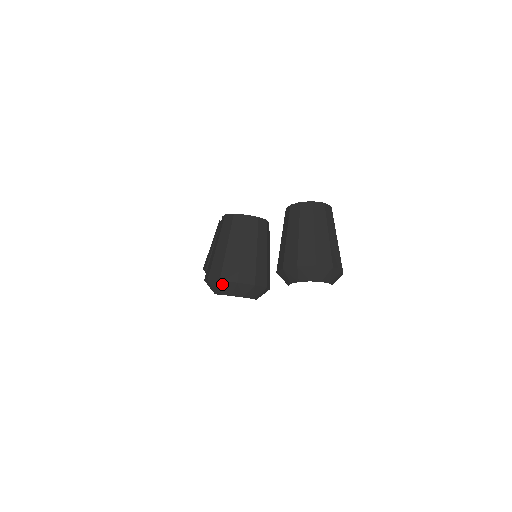
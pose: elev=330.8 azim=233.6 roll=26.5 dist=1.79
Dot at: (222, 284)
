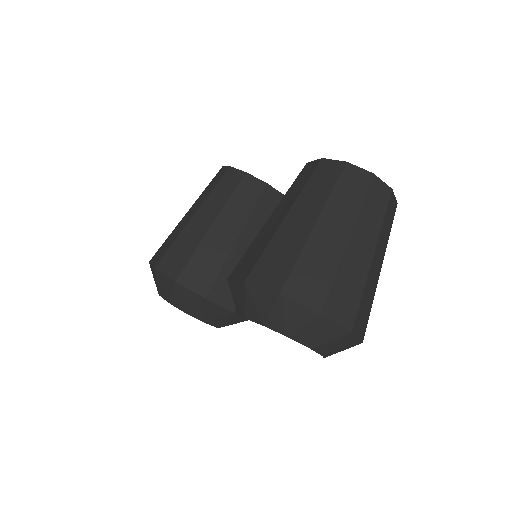
Dot at: (157, 276)
